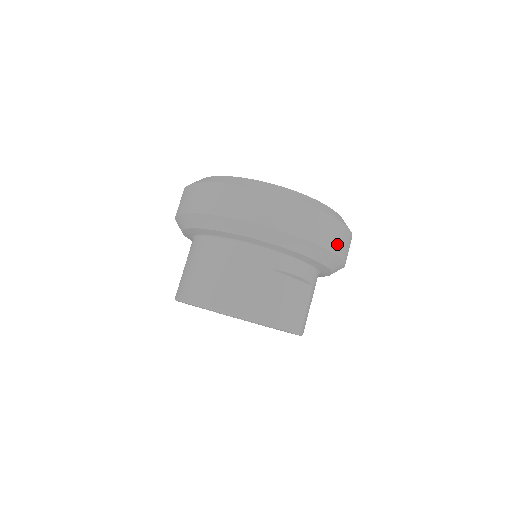
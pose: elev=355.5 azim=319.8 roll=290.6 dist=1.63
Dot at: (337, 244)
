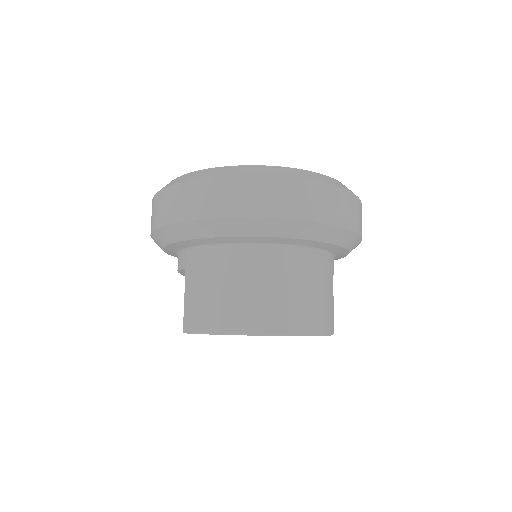
Dot at: occluded
